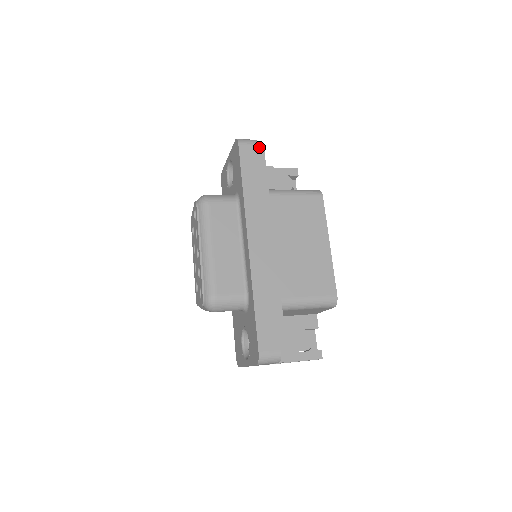
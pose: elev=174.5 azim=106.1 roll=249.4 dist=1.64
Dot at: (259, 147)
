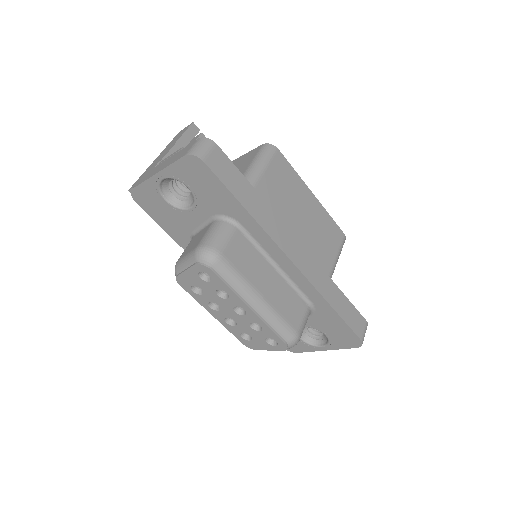
Dot at: occluded
